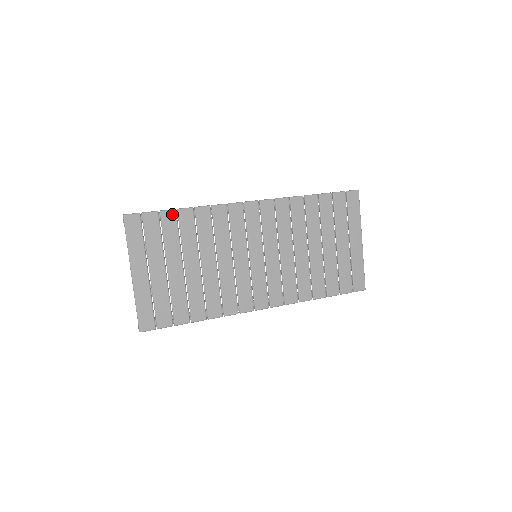
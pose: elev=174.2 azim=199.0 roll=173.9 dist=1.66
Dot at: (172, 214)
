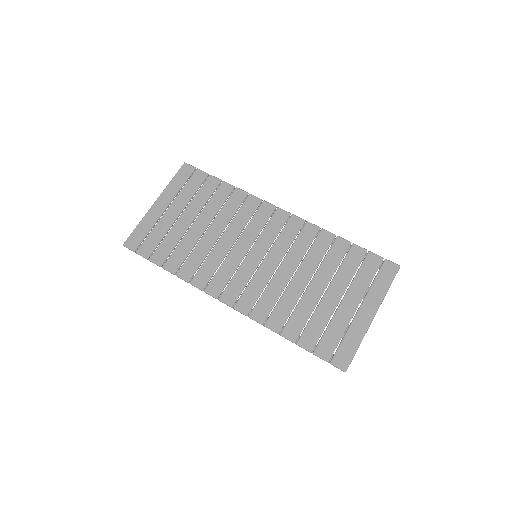
Dot at: (216, 181)
